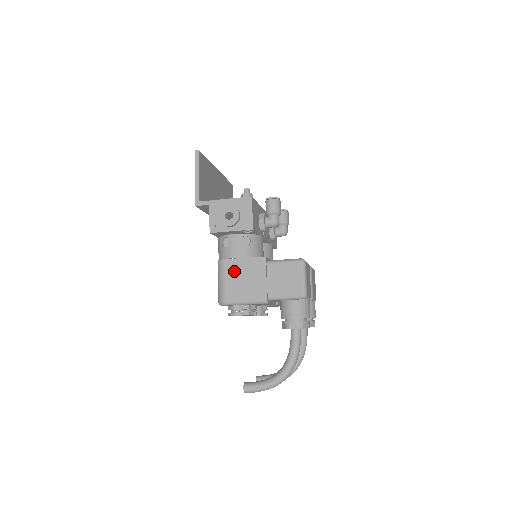
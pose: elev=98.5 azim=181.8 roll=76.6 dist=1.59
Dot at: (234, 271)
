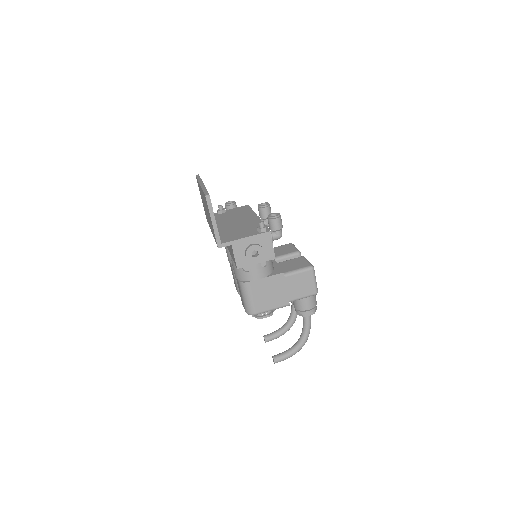
Dot at: (259, 289)
